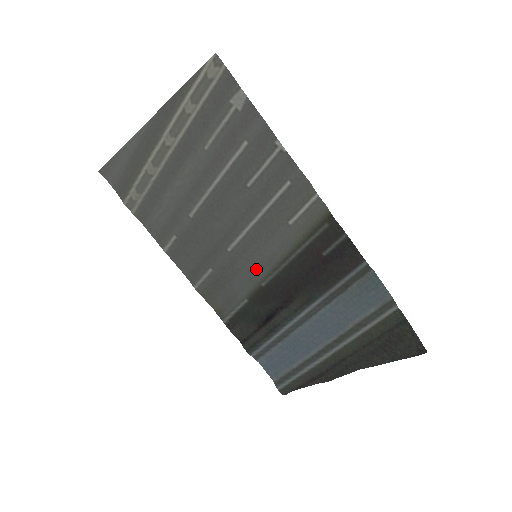
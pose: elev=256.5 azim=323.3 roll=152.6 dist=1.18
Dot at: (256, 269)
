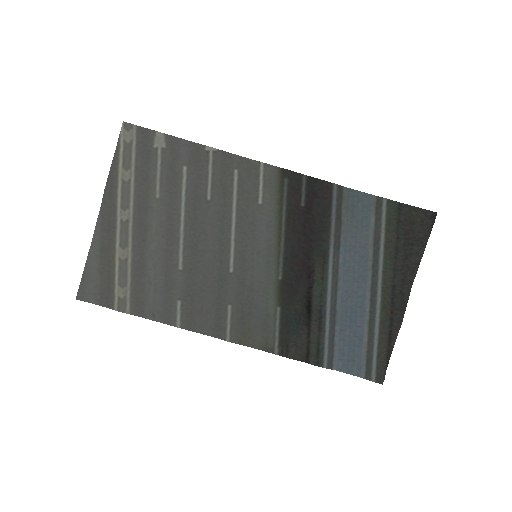
Dot at: (264, 269)
